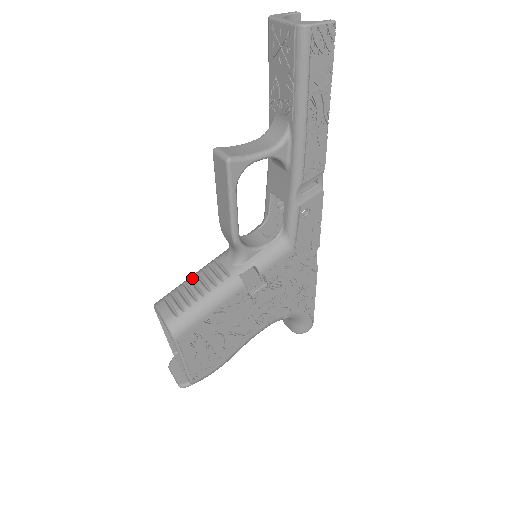
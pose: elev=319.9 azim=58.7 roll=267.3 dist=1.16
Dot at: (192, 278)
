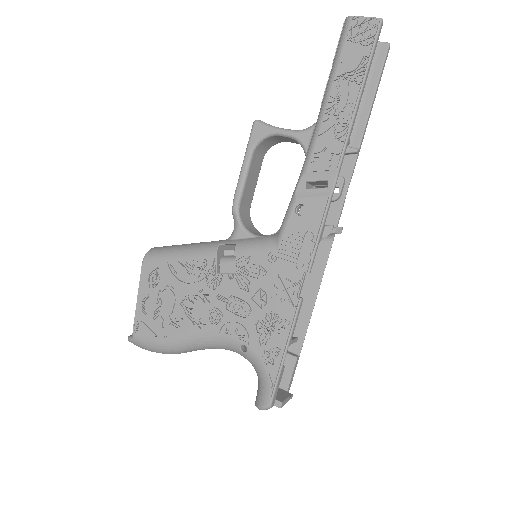
Dot at: occluded
